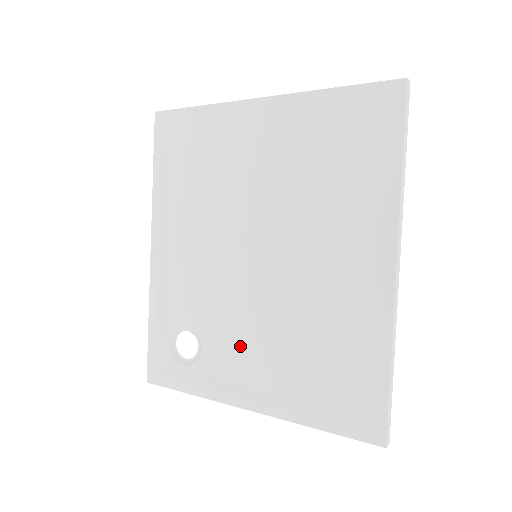
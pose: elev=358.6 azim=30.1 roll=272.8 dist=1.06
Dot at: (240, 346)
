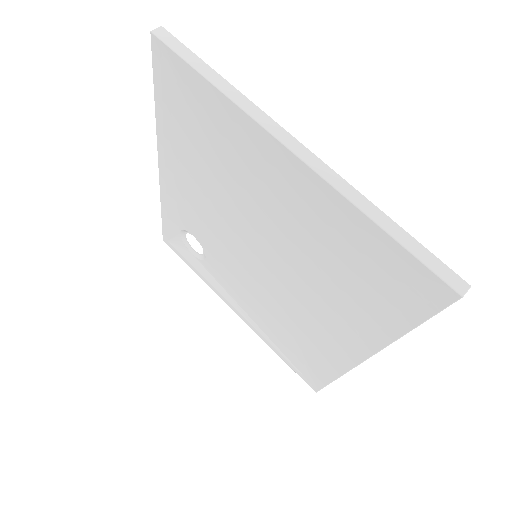
Dot at: (235, 283)
